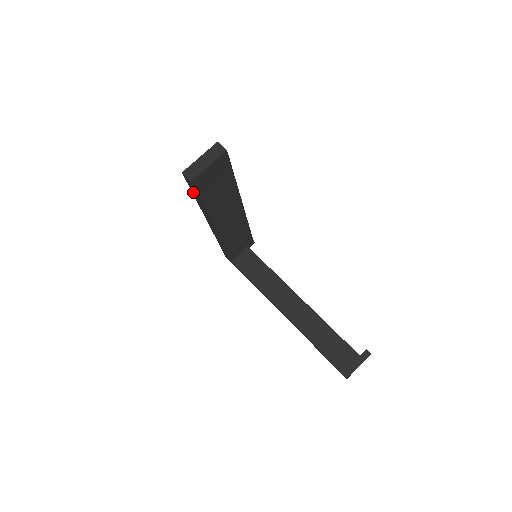
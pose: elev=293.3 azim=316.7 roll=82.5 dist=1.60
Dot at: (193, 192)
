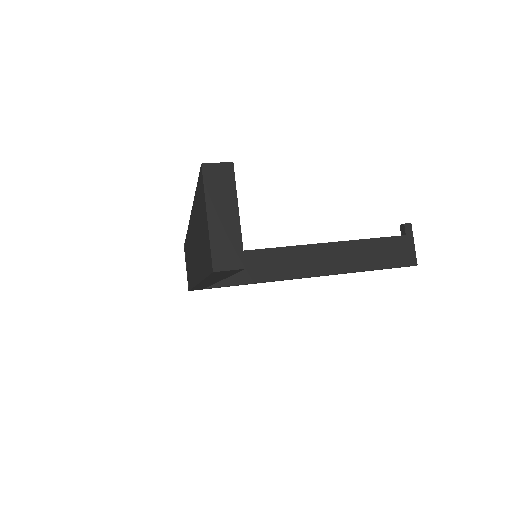
Dot at: occluded
